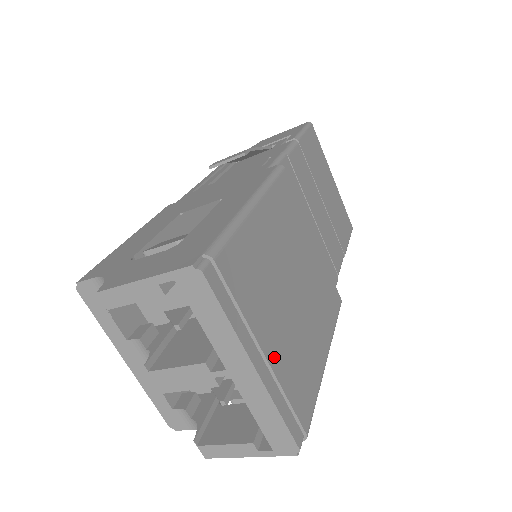
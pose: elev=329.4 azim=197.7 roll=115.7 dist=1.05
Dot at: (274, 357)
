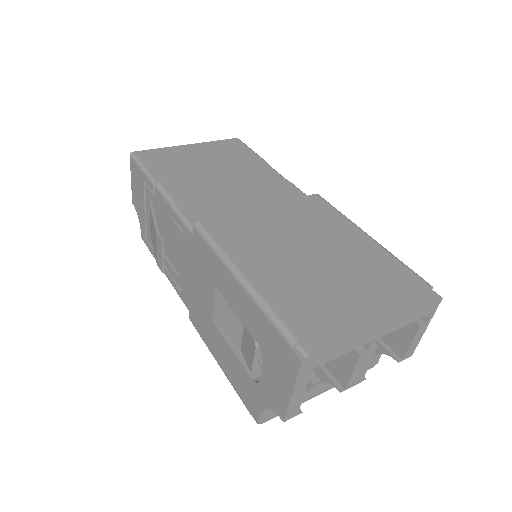
Dot at: (372, 301)
